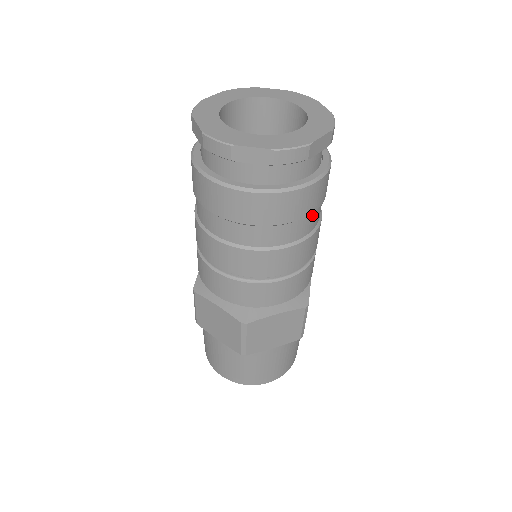
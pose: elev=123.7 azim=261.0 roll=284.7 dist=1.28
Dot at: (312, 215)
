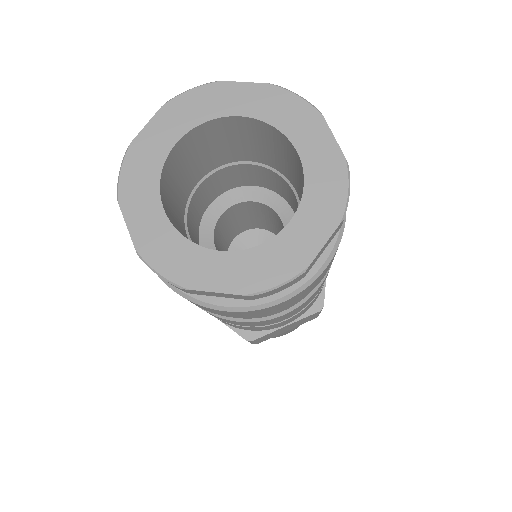
Dot at: occluded
